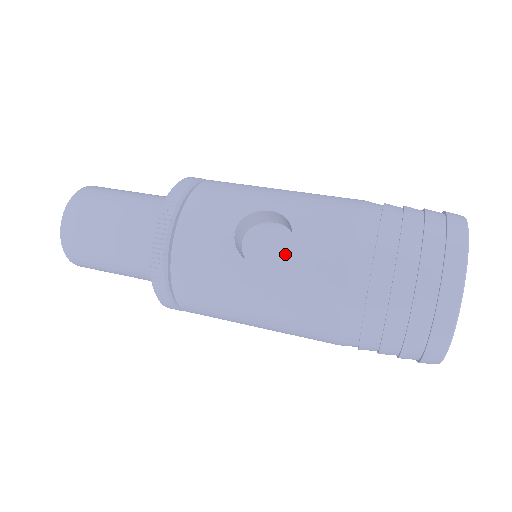
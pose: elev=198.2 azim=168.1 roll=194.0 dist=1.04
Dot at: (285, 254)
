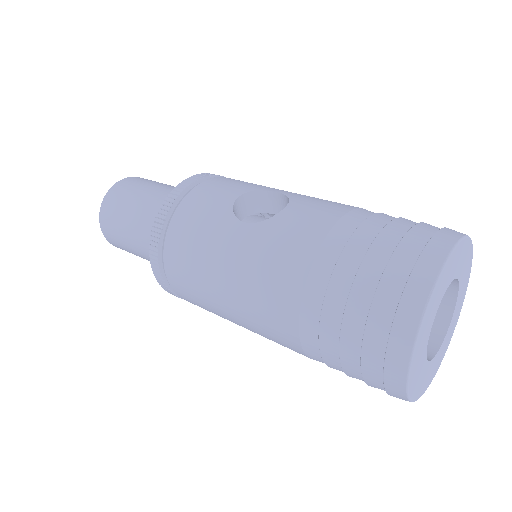
Dot at: (273, 217)
